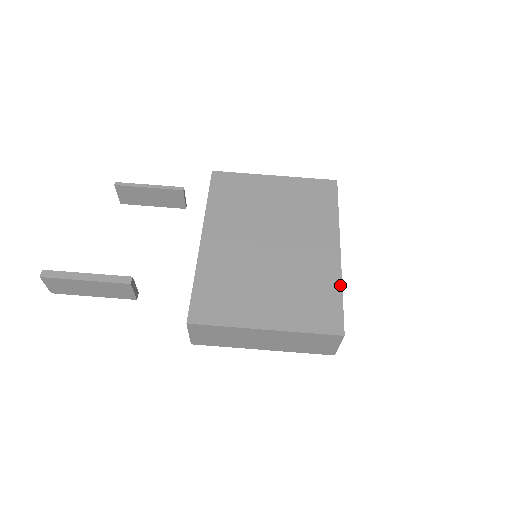
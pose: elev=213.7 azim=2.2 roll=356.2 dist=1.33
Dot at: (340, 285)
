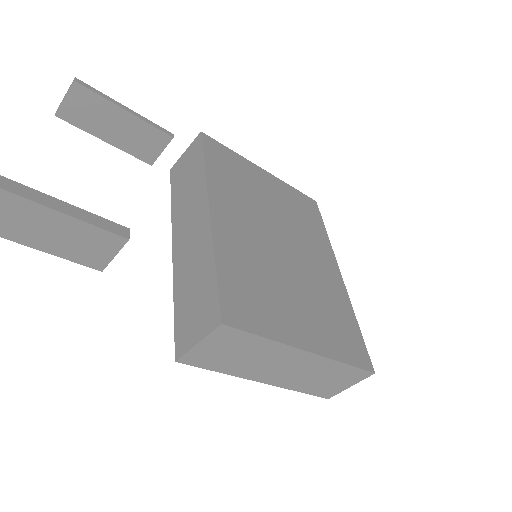
Dot at: (354, 313)
